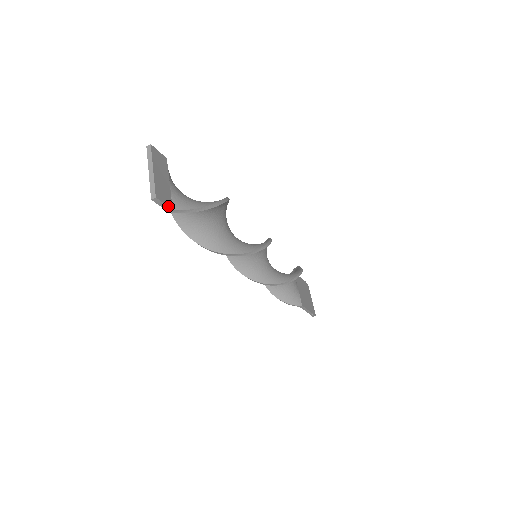
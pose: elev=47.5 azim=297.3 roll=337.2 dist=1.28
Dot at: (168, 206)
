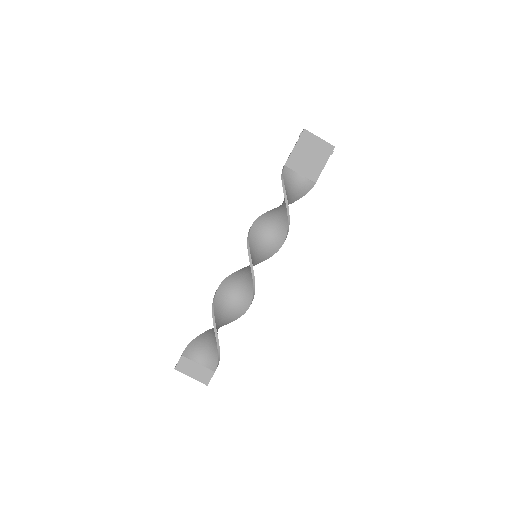
Dot at: (212, 376)
